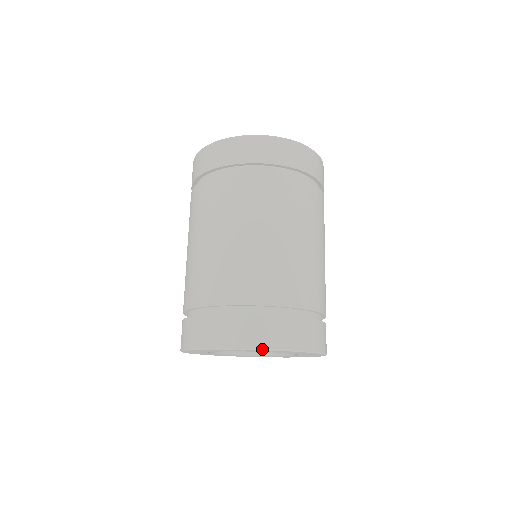
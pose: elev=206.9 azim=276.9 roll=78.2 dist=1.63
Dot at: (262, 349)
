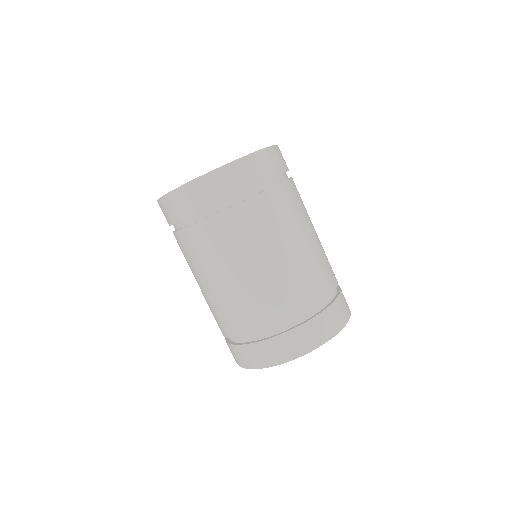
Dot at: occluded
